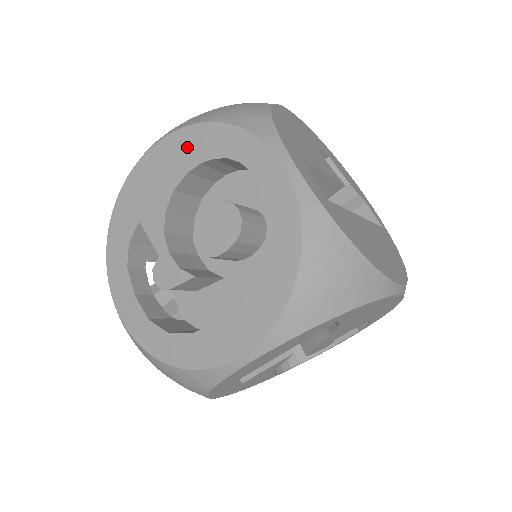
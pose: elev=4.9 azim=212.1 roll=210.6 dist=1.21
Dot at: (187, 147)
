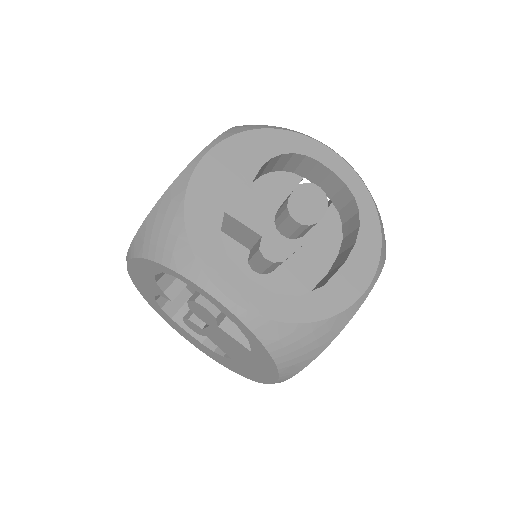
Dot at: (253, 147)
